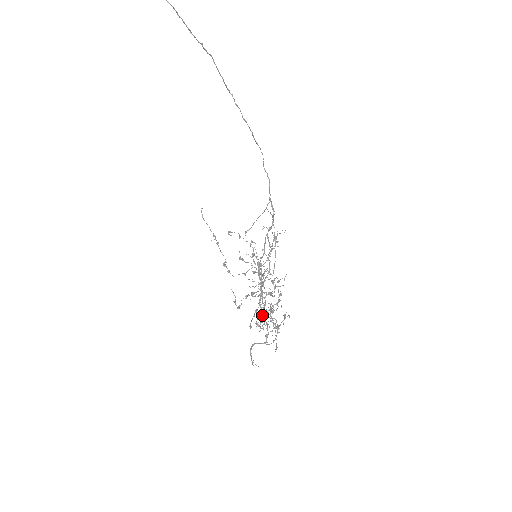
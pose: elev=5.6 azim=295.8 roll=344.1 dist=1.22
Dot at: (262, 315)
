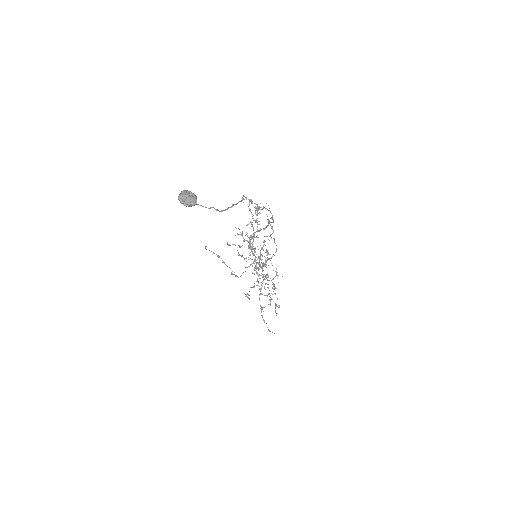
Dot at: (277, 313)
